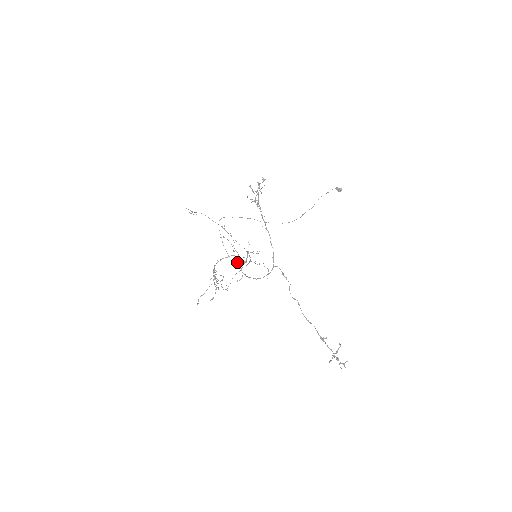
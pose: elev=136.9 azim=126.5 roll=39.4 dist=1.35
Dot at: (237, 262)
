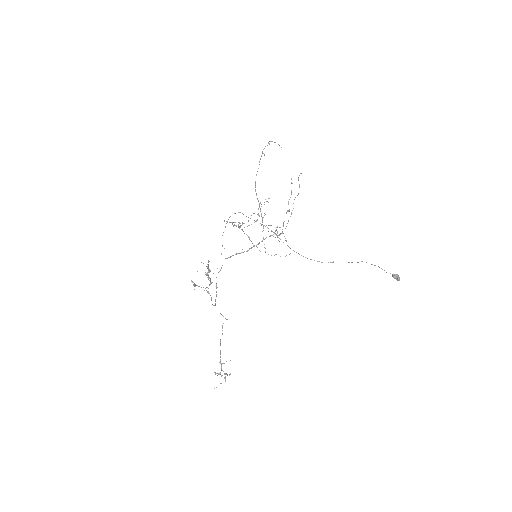
Dot at: (289, 211)
